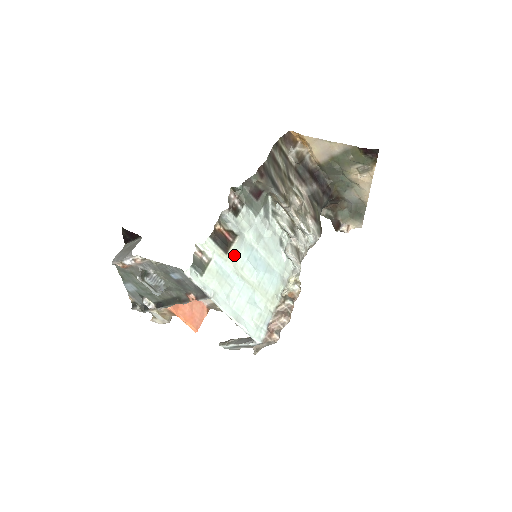
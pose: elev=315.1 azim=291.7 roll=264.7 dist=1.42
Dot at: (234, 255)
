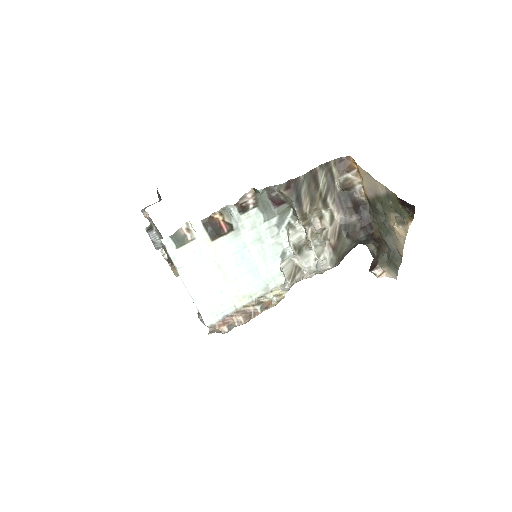
Dot at: (220, 245)
